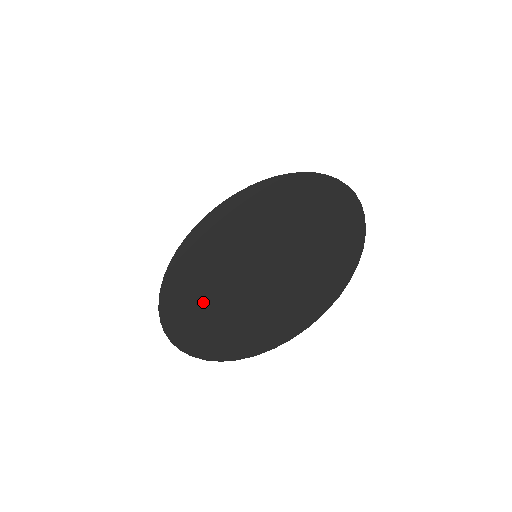
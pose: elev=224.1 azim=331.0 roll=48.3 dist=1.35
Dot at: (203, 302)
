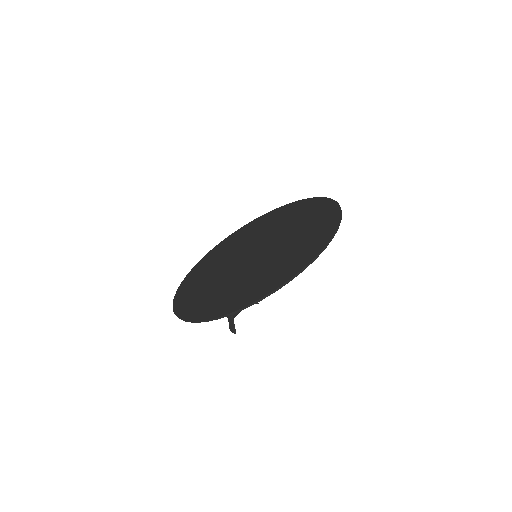
Dot at: (213, 290)
